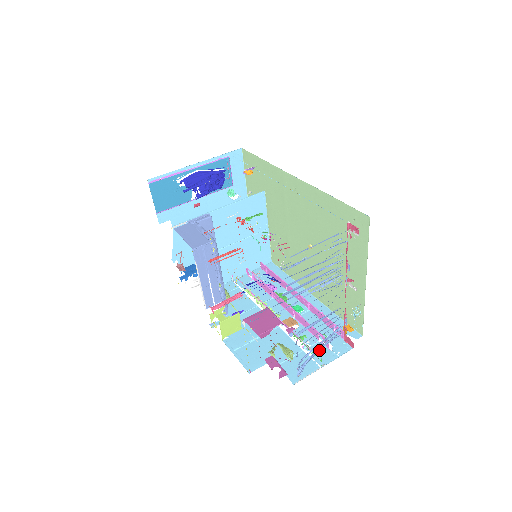
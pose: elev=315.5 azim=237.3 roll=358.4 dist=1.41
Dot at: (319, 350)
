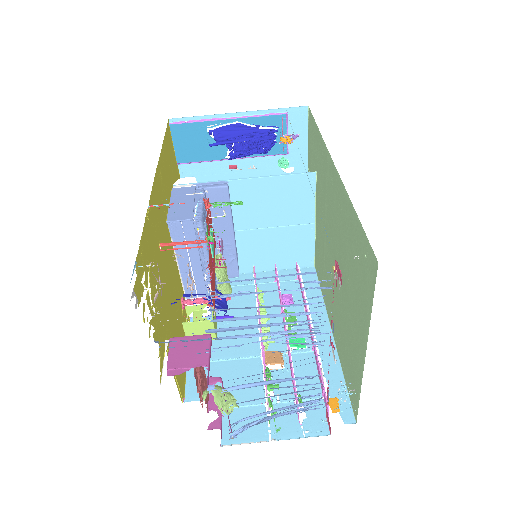
Dot at: (274, 417)
